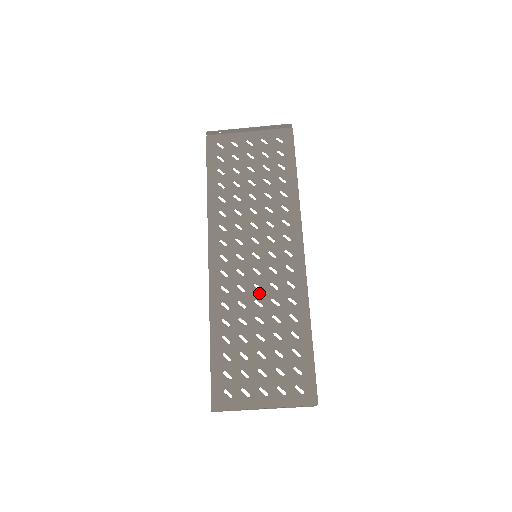
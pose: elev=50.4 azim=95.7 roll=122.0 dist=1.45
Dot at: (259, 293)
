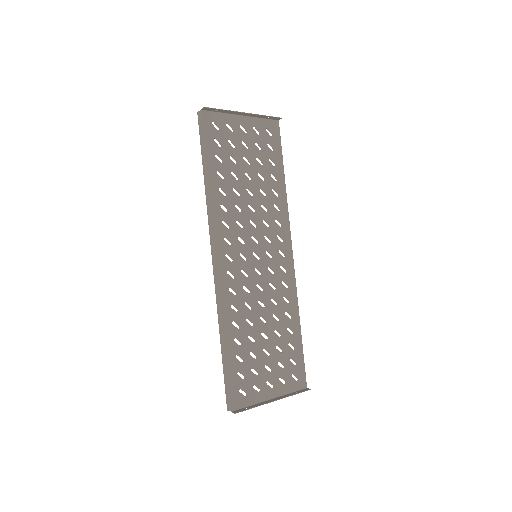
Dot at: (261, 294)
